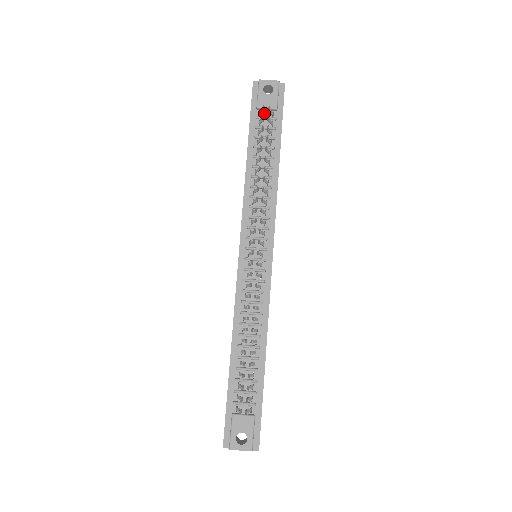
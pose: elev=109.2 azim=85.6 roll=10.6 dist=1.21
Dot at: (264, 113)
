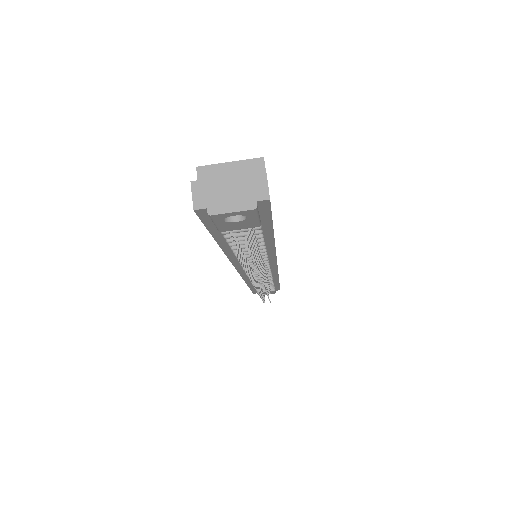
Dot at: occluded
